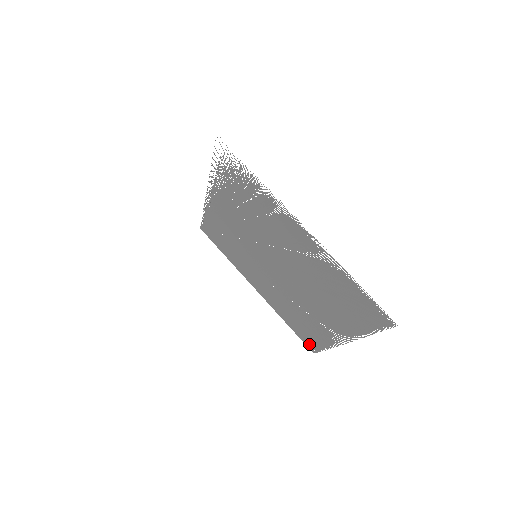
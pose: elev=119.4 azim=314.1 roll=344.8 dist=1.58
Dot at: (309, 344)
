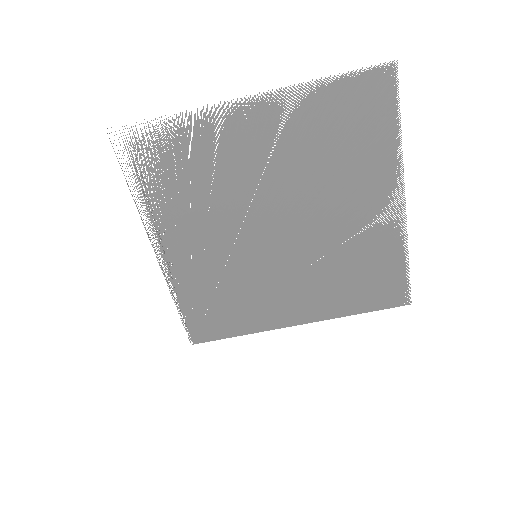
Dot at: (395, 297)
